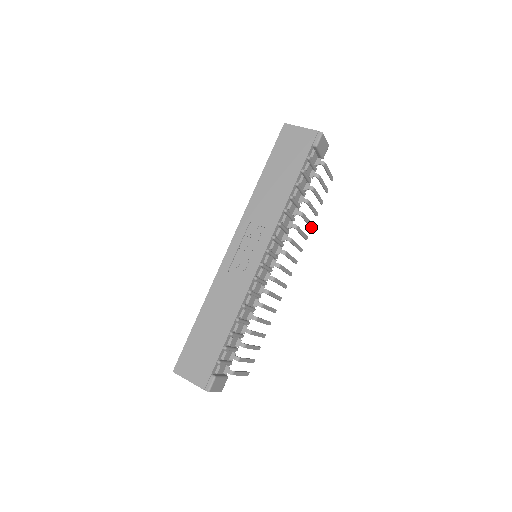
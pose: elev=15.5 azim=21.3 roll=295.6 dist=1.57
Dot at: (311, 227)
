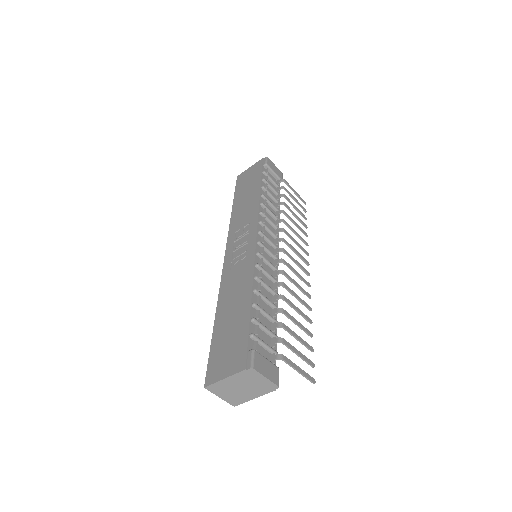
Dot at: (306, 235)
